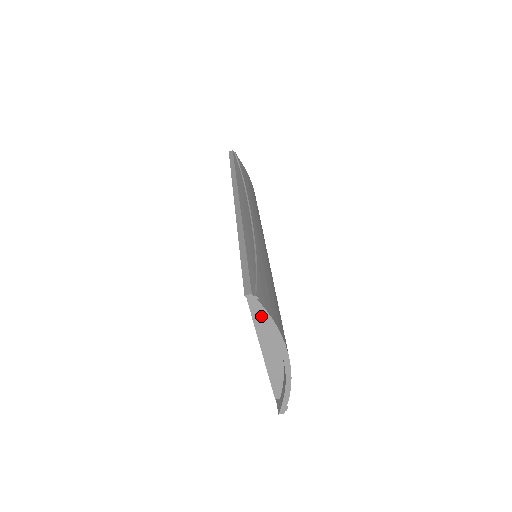
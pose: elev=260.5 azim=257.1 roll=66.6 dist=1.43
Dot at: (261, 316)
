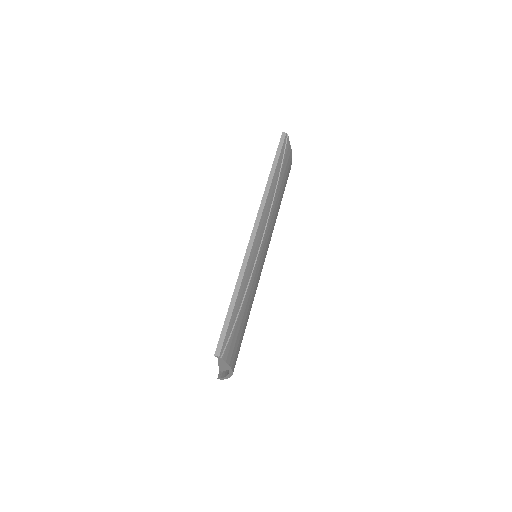
Dot at: occluded
